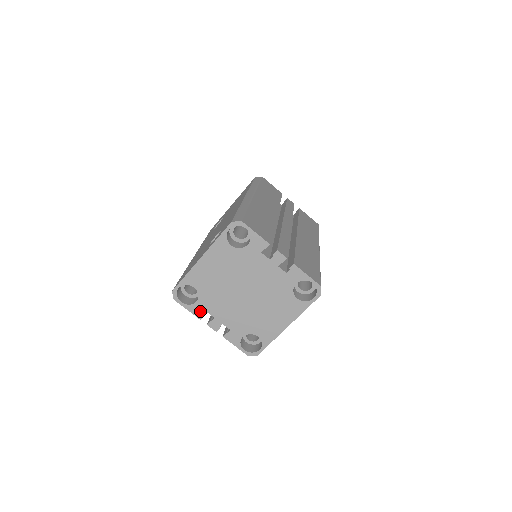
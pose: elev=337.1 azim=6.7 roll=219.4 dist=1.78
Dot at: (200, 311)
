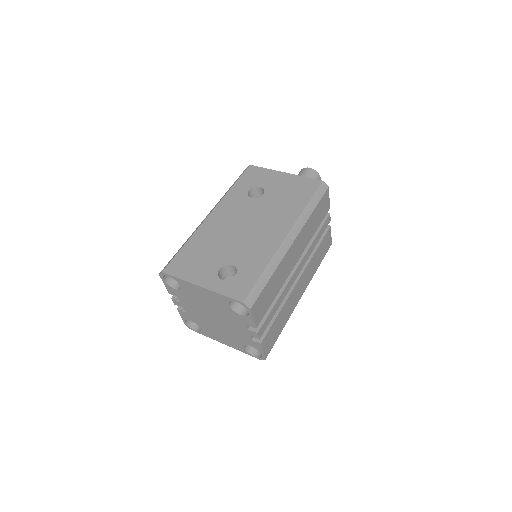
Dot at: (173, 292)
